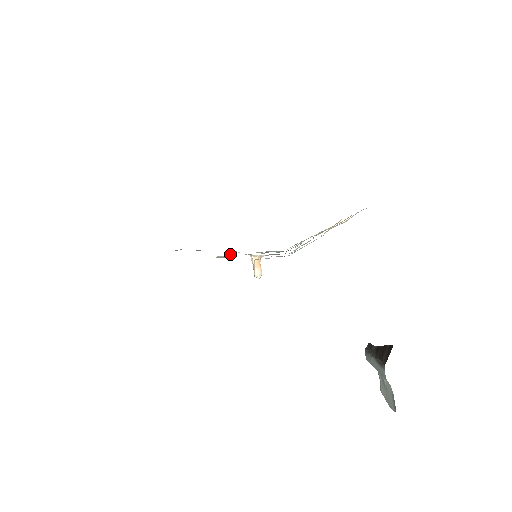
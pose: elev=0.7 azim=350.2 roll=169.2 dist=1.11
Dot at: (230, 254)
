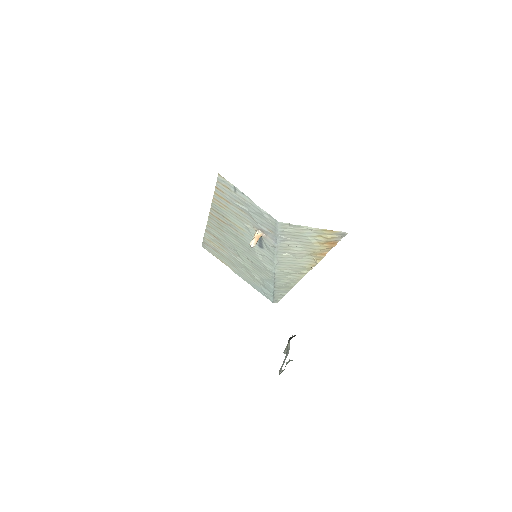
Dot at: (244, 224)
